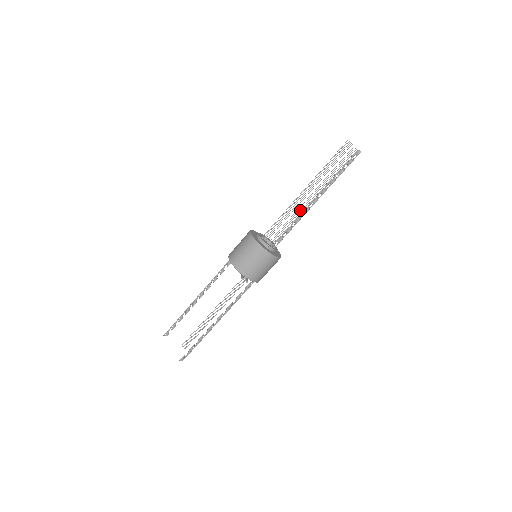
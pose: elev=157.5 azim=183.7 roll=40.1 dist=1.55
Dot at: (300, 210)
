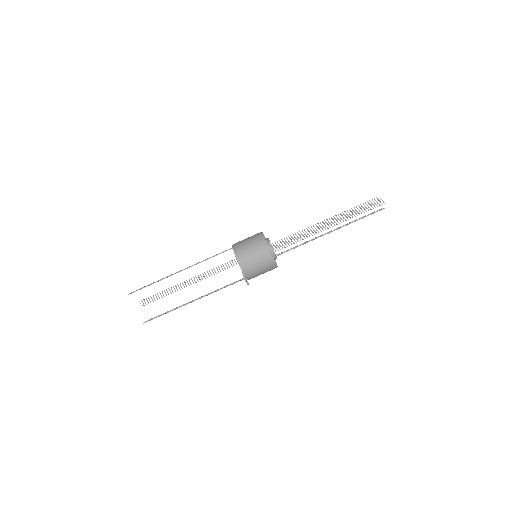
Dot at: occluded
